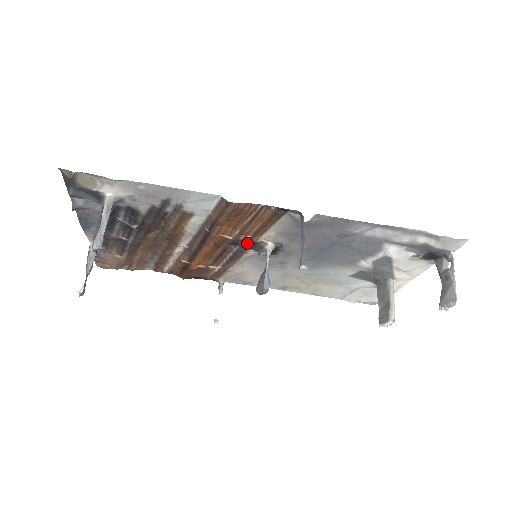
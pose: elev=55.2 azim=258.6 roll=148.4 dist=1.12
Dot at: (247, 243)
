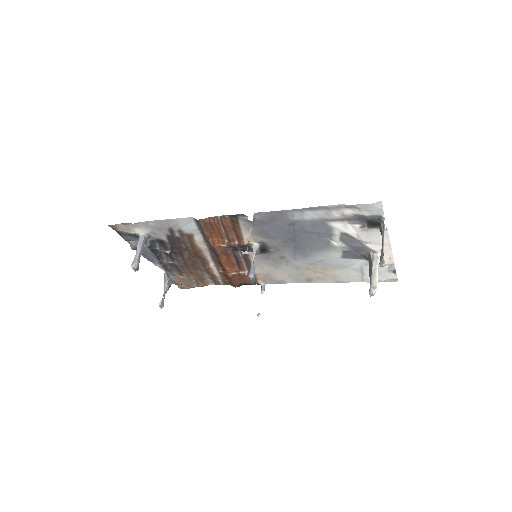
Dot at: occluded
